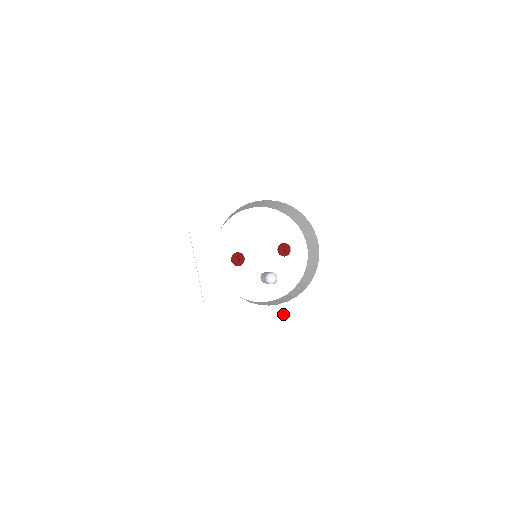
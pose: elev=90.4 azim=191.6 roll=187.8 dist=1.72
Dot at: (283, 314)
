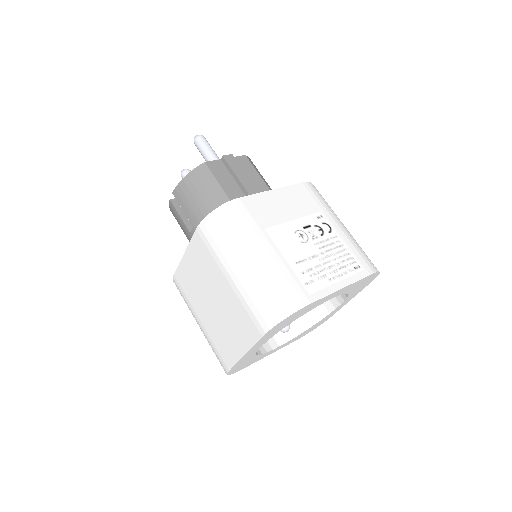
Dot at: occluded
